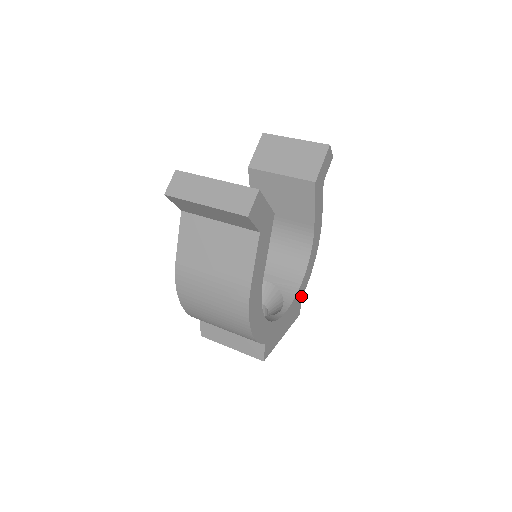
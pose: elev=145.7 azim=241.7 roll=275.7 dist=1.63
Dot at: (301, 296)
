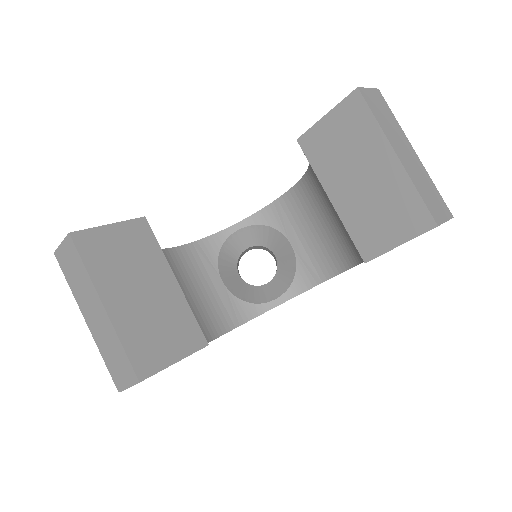
Dot at: occluded
